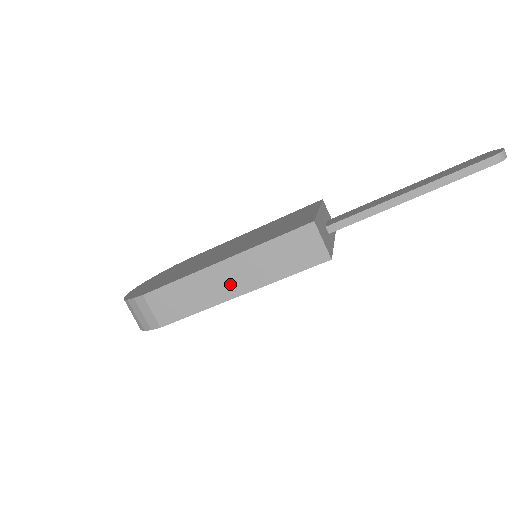
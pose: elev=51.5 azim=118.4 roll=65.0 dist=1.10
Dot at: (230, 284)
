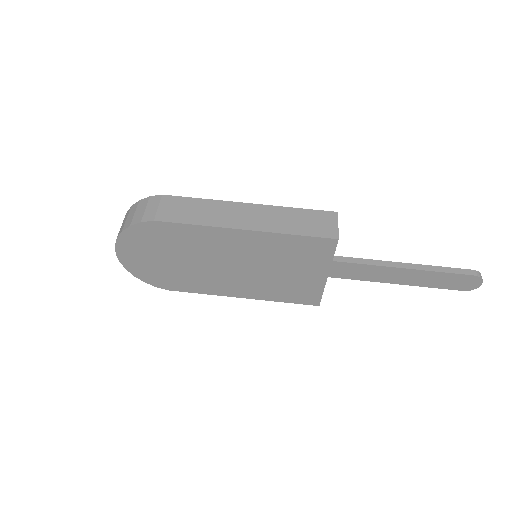
Dot at: (243, 219)
